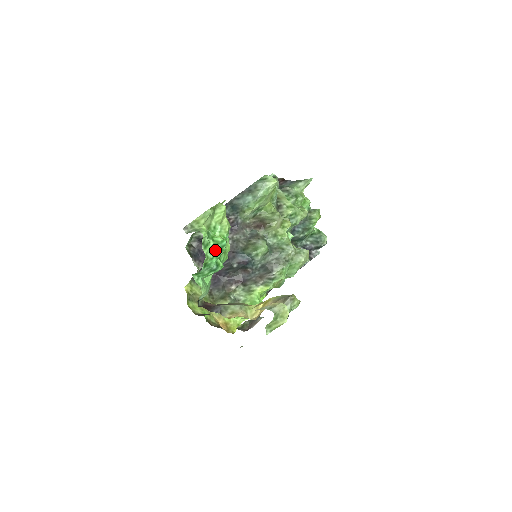
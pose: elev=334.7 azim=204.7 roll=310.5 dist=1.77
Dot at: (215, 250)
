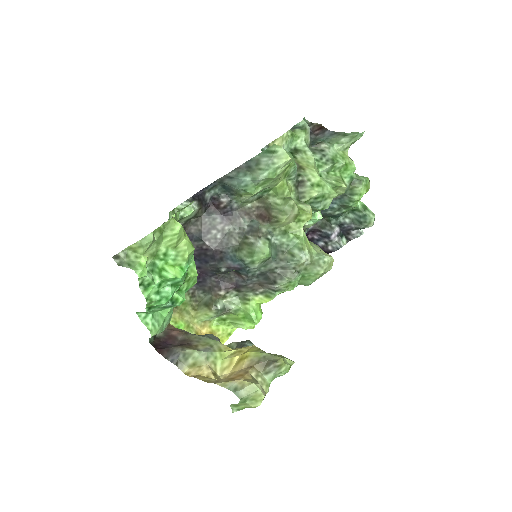
Dot at: (165, 288)
